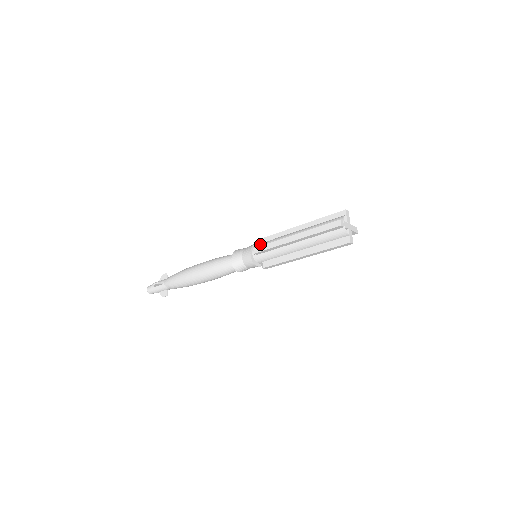
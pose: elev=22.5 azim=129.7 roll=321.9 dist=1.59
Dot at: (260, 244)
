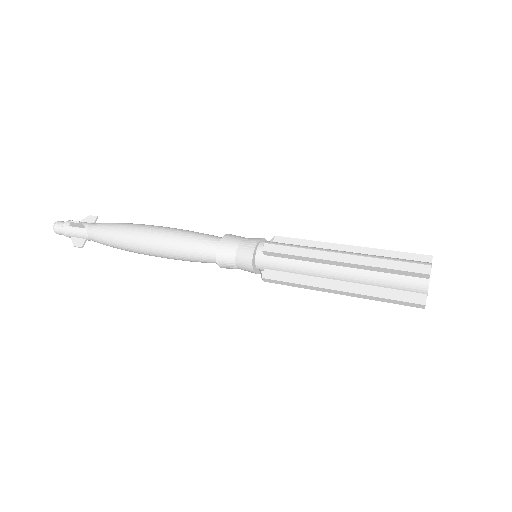
Dot at: (274, 242)
